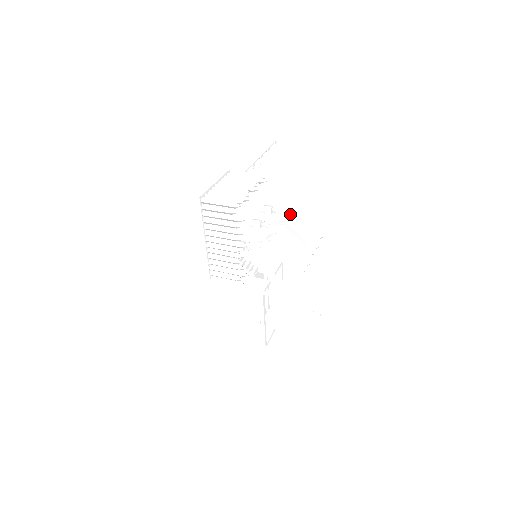
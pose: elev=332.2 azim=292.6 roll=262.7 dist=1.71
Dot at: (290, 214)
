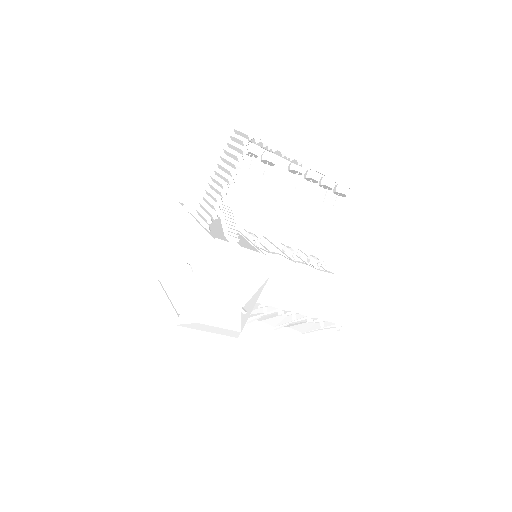
Dot at: (329, 275)
